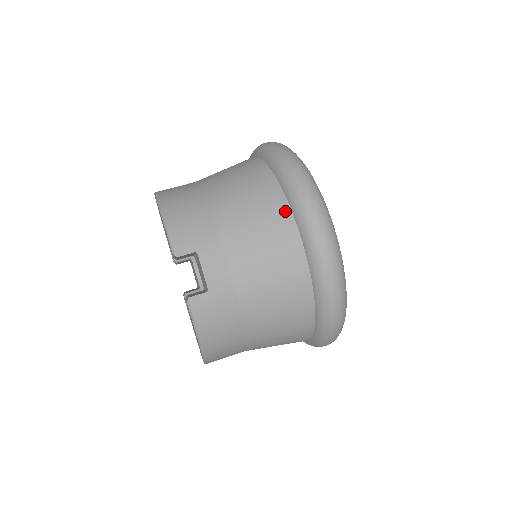
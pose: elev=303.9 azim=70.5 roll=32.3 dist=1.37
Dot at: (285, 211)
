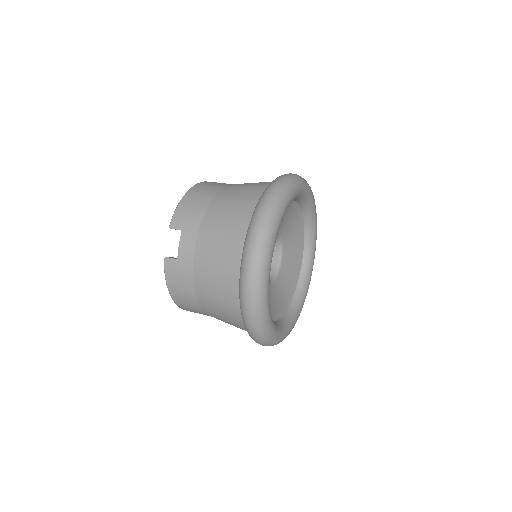
Dot at: (244, 228)
